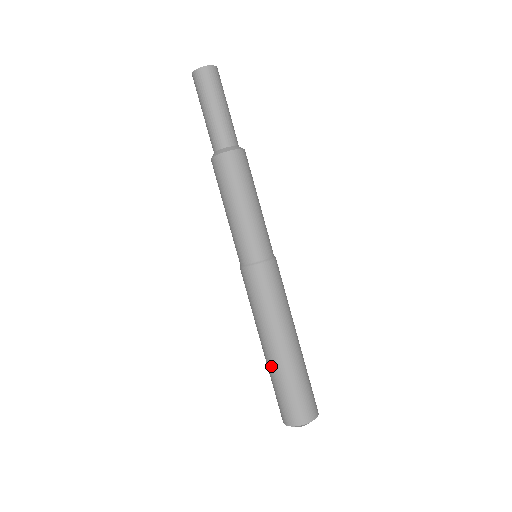
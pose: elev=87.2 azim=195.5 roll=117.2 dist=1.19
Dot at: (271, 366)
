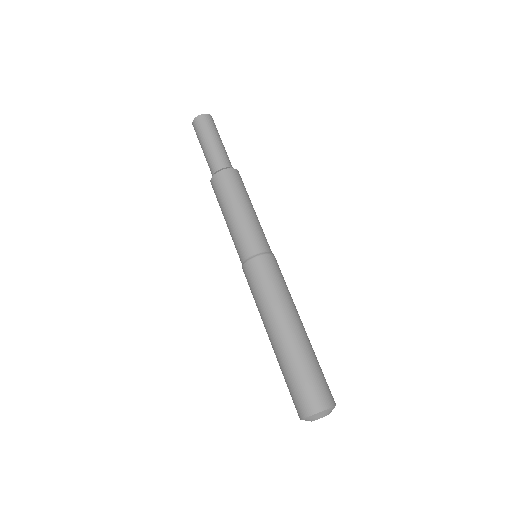
Dot at: (297, 347)
